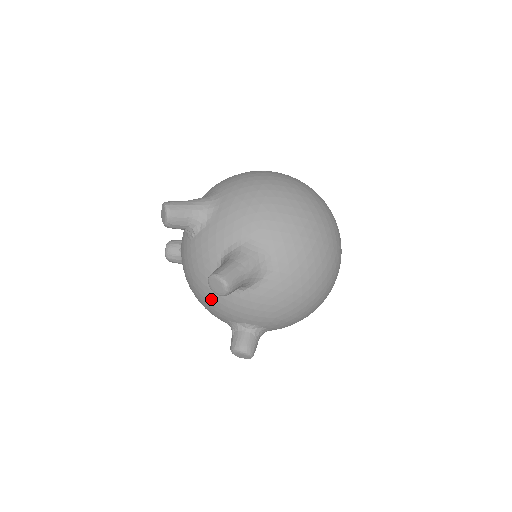
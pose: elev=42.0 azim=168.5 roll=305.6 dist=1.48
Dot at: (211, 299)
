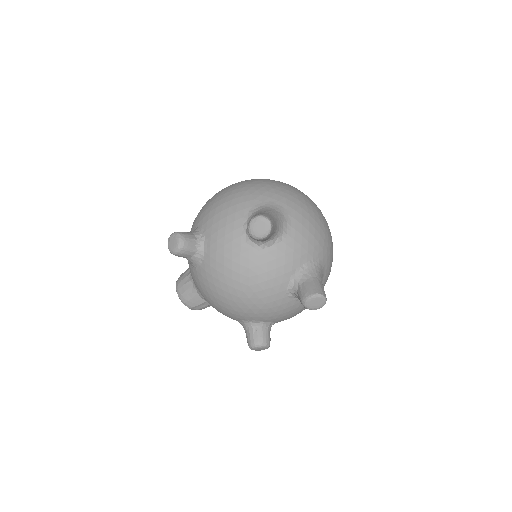
Dot at: (263, 305)
